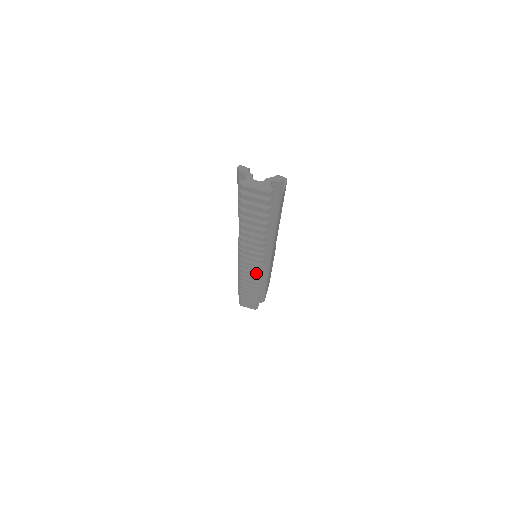
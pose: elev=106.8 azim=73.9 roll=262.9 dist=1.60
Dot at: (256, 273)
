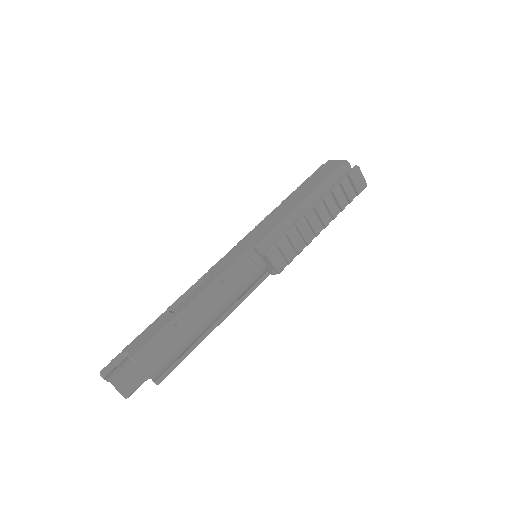
Dot at: occluded
